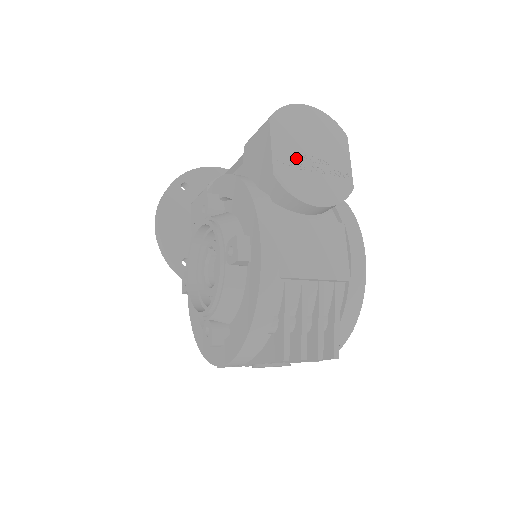
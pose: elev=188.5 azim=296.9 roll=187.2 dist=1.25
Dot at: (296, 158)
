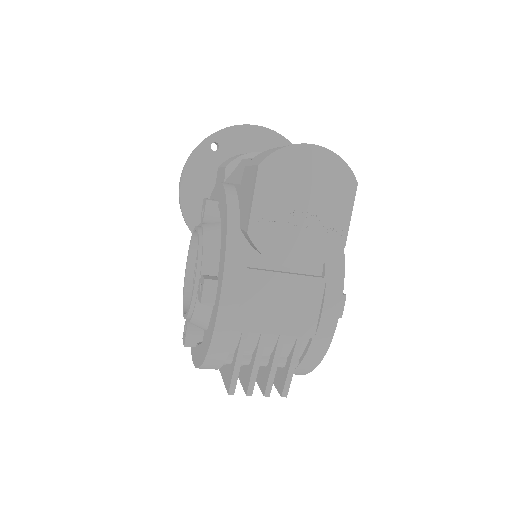
Dot at: (281, 213)
